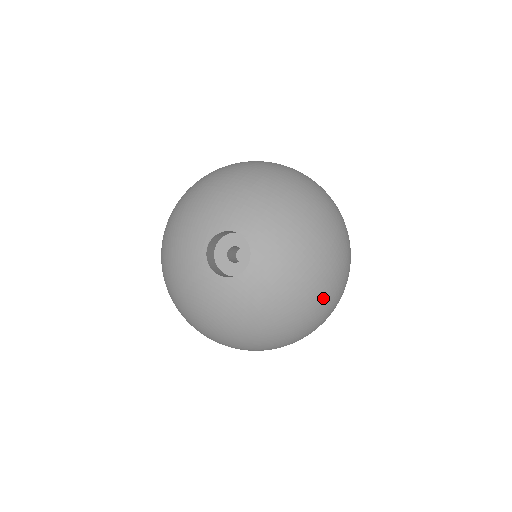
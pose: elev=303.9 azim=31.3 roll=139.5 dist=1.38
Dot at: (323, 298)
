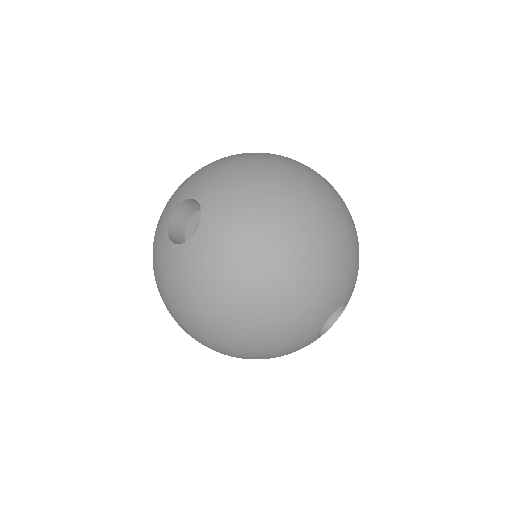
Dot at: (239, 328)
